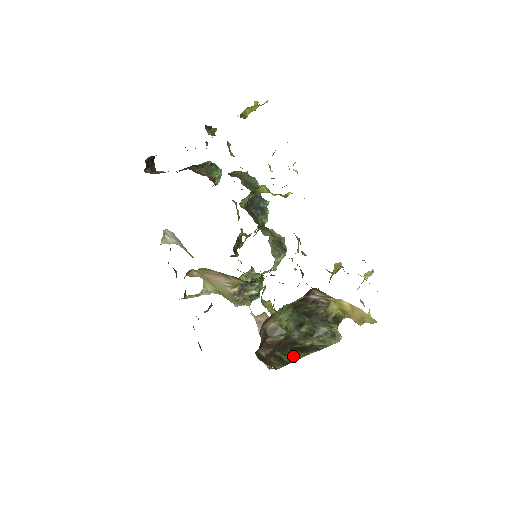
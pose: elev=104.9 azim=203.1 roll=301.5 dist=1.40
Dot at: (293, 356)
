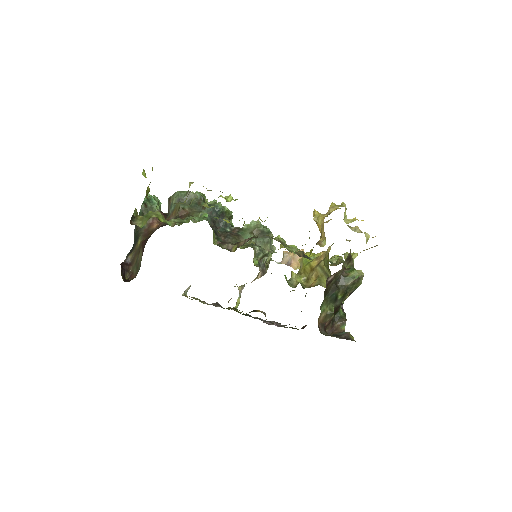
Dot at: occluded
